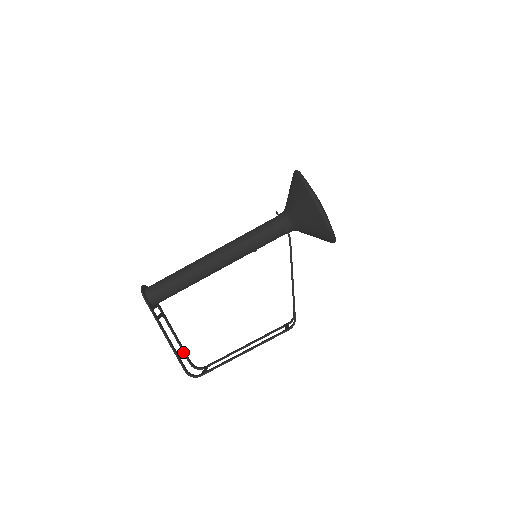
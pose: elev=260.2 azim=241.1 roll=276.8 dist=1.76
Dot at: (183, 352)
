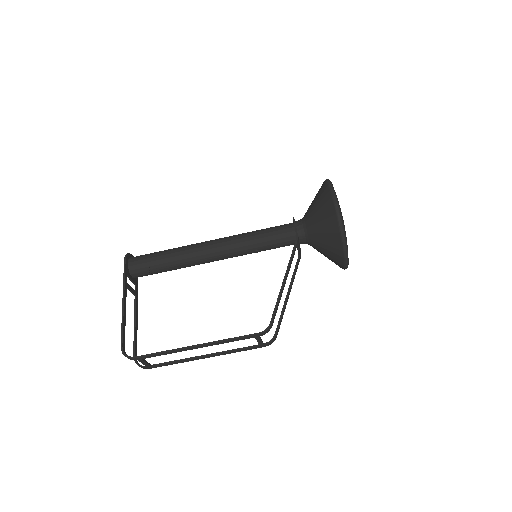
Dot at: (134, 340)
